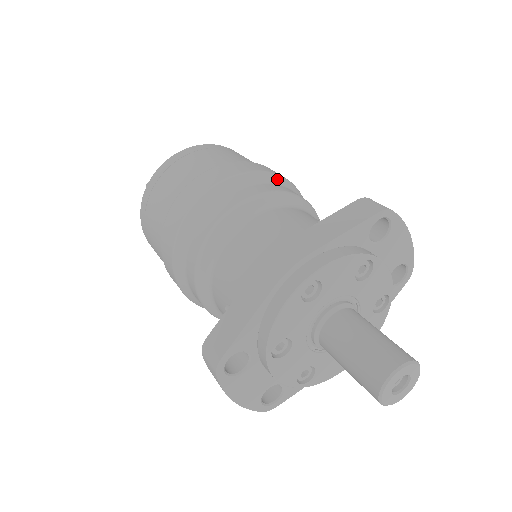
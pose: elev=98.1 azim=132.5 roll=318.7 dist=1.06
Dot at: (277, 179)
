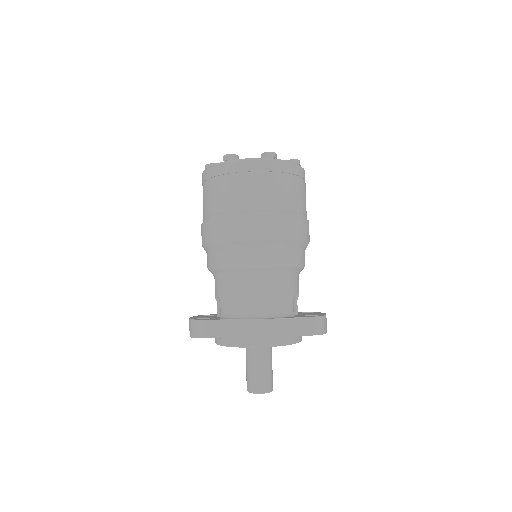
Dot at: (300, 245)
